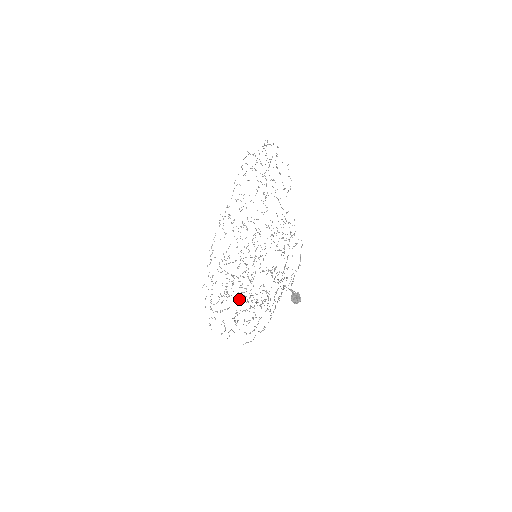
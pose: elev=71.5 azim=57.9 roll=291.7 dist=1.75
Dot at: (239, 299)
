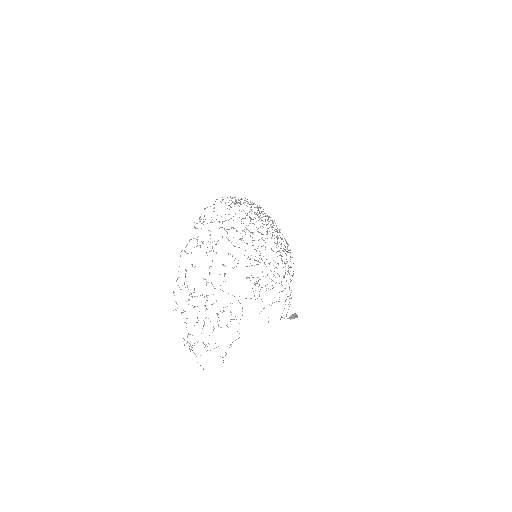
Dot at: occluded
